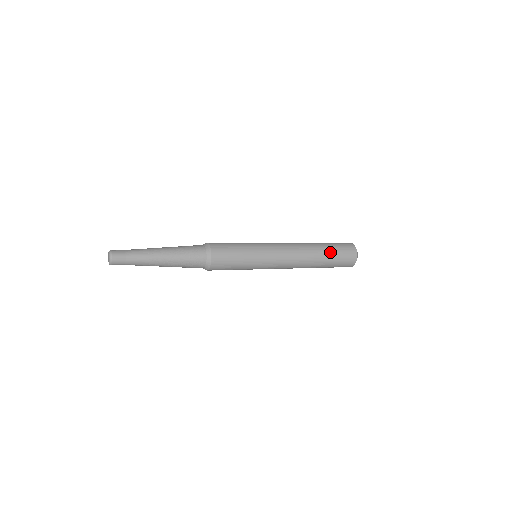
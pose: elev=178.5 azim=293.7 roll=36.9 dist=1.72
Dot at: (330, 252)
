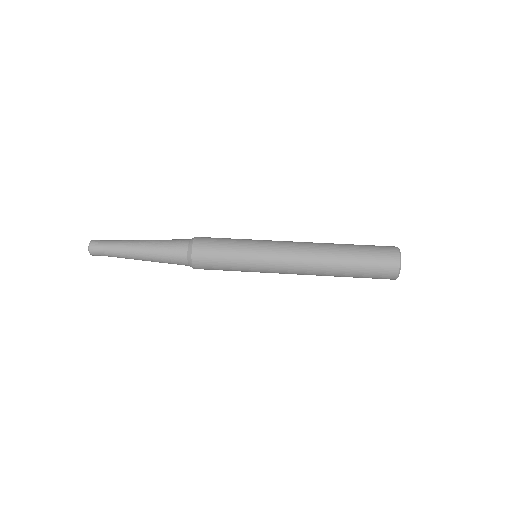
Dot at: (354, 274)
